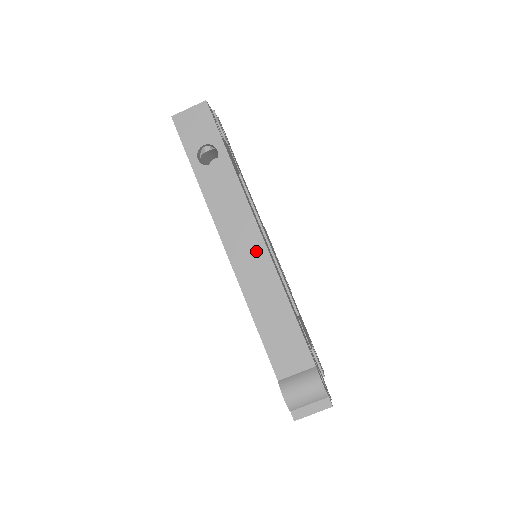
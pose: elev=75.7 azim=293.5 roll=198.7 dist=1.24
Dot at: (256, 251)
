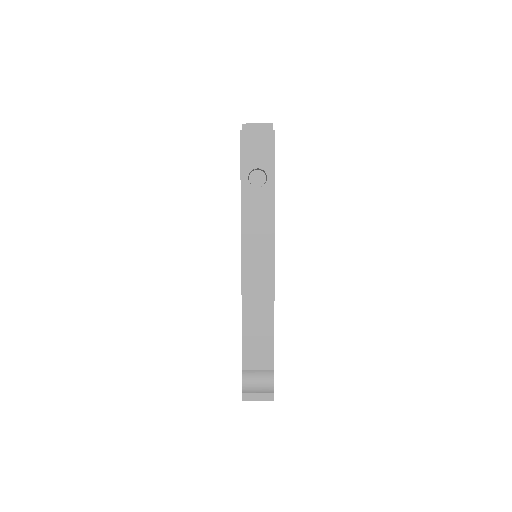
Dot at: (265, 271)
